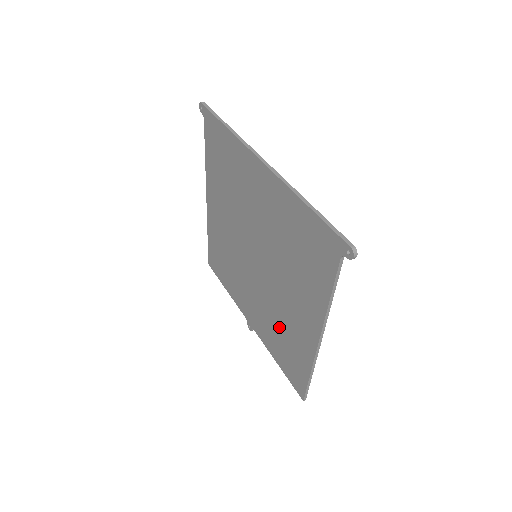
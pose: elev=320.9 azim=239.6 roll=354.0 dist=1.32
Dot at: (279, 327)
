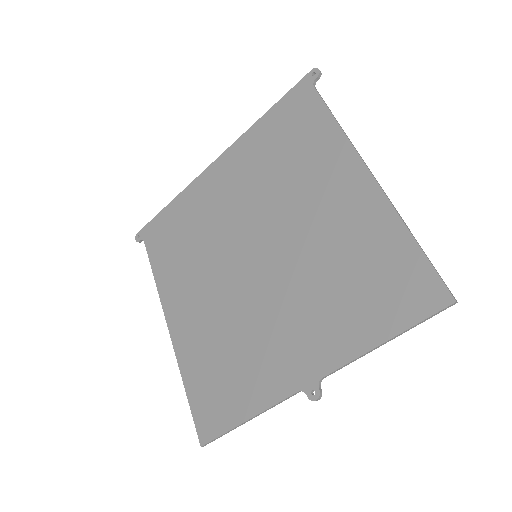
Dot at: (336, 271)
